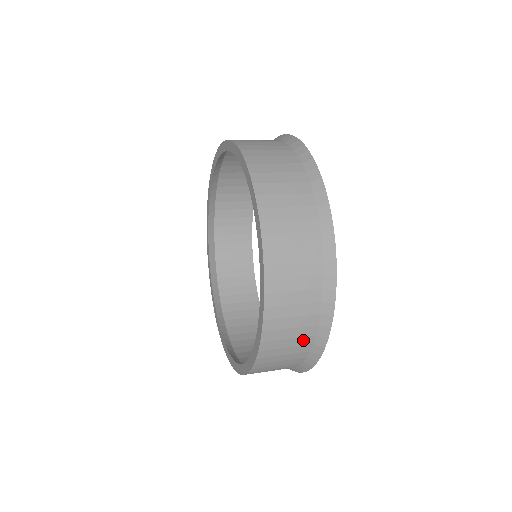
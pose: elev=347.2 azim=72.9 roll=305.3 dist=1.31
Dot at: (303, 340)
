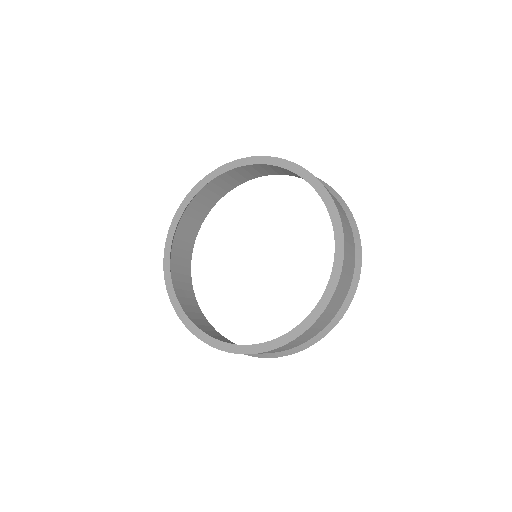
Dot at: (351, 271)
